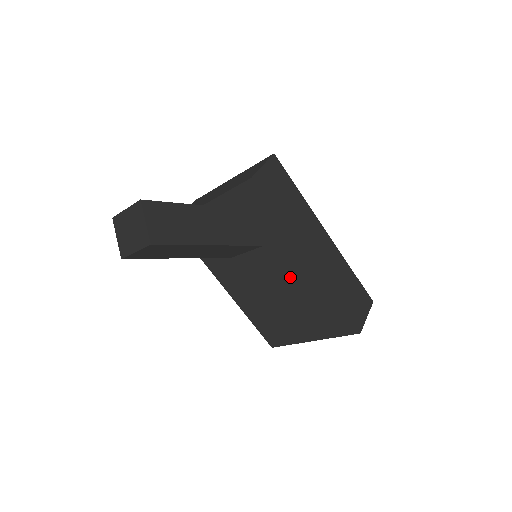
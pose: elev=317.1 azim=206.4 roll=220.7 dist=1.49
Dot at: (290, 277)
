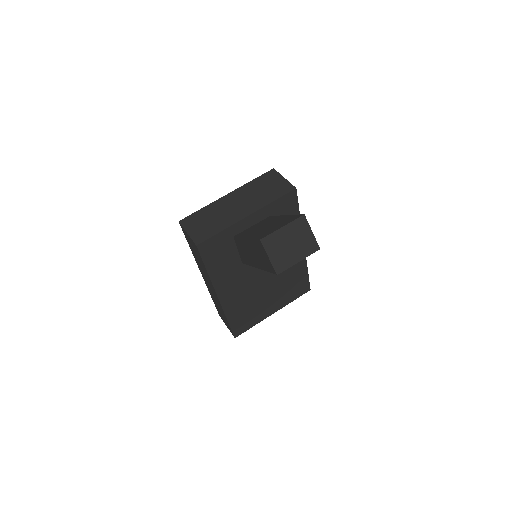
Dot at: occluded
